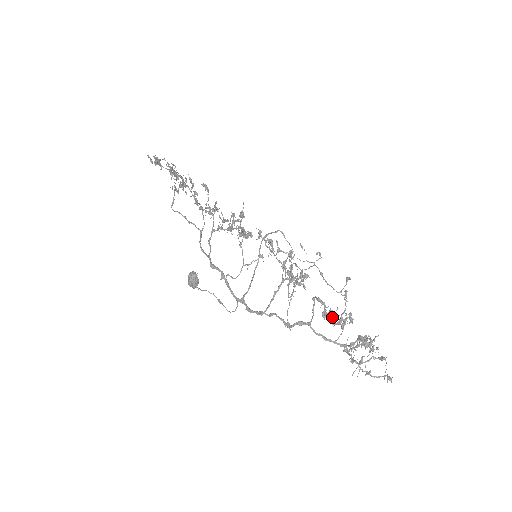
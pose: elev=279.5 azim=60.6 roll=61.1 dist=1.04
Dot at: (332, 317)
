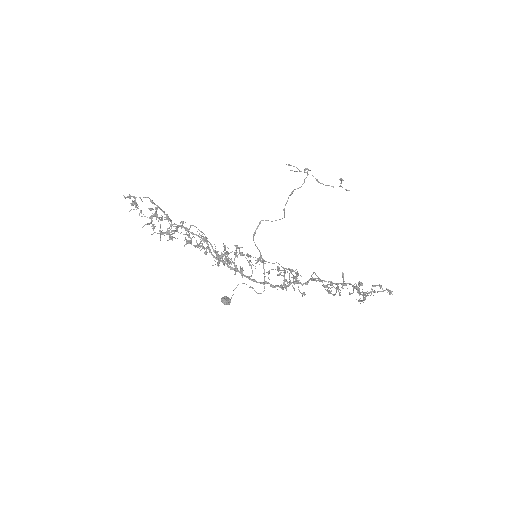
Dot at: (330, 293)
